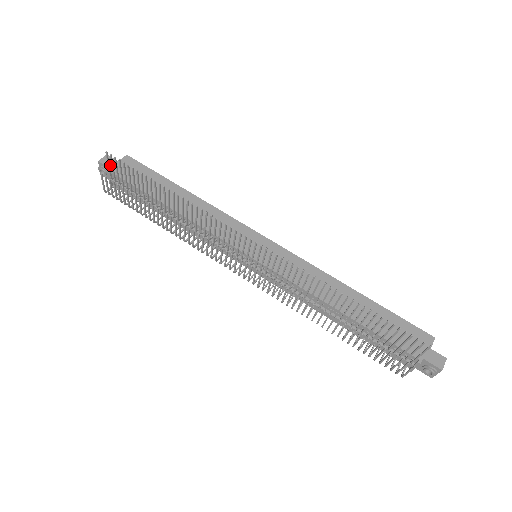
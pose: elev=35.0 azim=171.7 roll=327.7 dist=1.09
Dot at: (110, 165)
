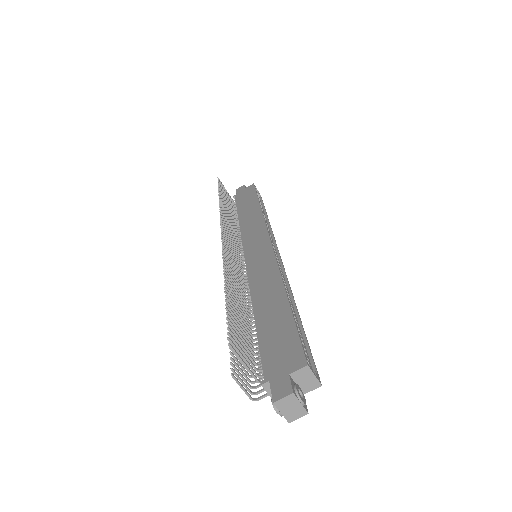
Dot at: (239, 191)
